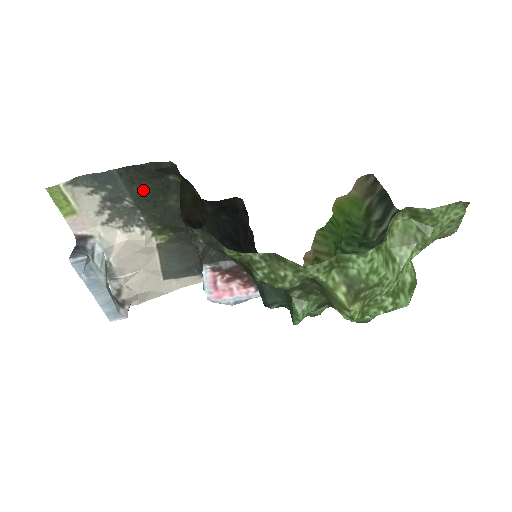
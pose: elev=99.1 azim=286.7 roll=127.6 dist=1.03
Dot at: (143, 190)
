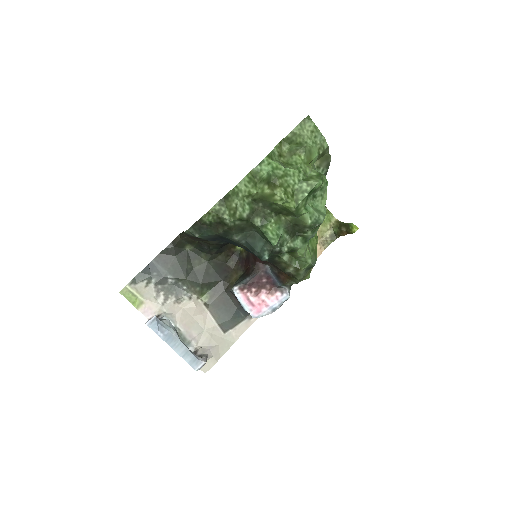
Dot at: (175, 266)
